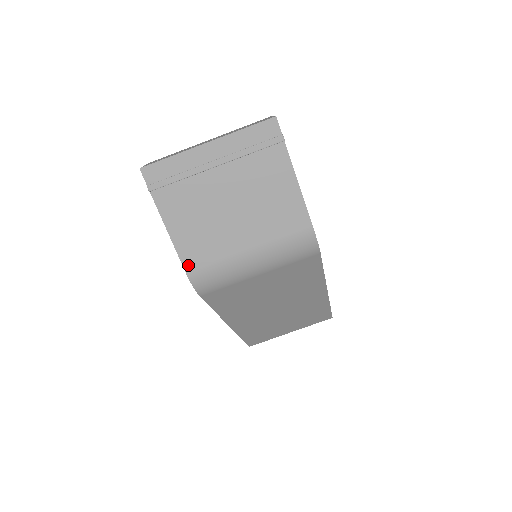
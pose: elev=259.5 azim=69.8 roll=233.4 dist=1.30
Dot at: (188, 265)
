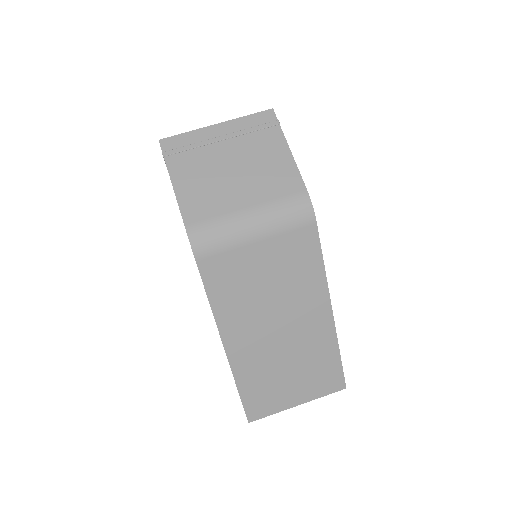
Dot at: (188, 219)
